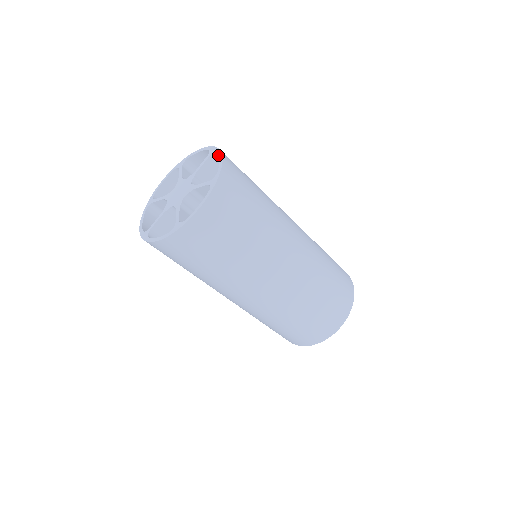
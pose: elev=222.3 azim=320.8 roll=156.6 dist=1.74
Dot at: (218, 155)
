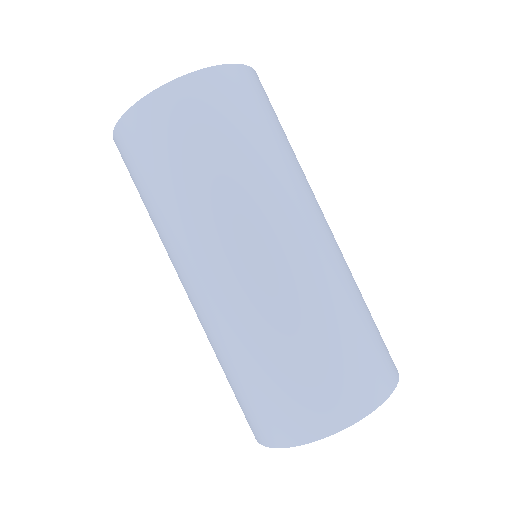
Dot at: occluded
